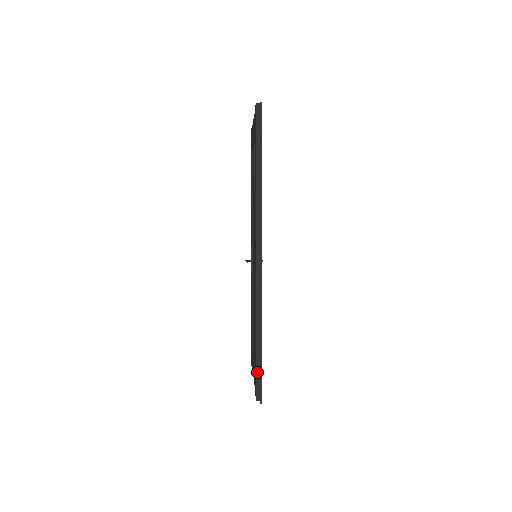
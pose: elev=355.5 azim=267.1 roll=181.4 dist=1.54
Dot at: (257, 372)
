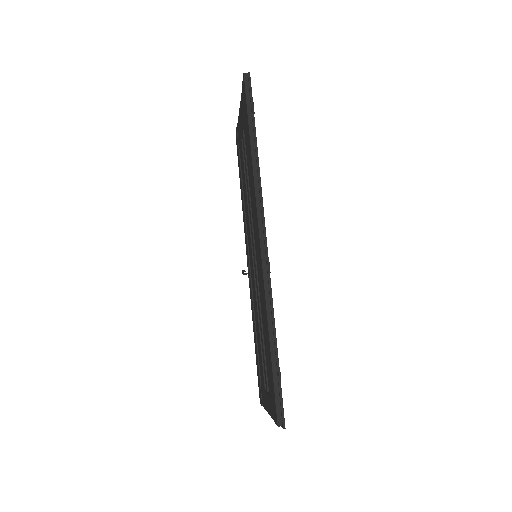
Dot at: (275, 386)
